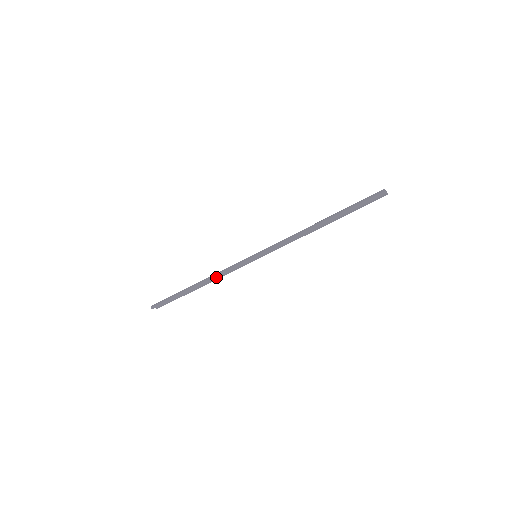
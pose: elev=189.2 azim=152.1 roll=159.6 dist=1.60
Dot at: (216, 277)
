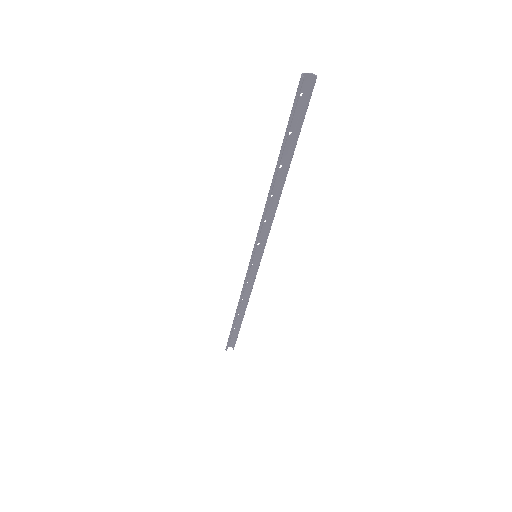
Dot at: (248, 297)
